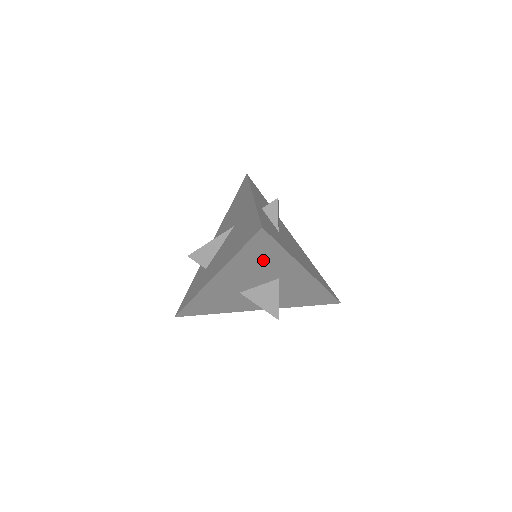
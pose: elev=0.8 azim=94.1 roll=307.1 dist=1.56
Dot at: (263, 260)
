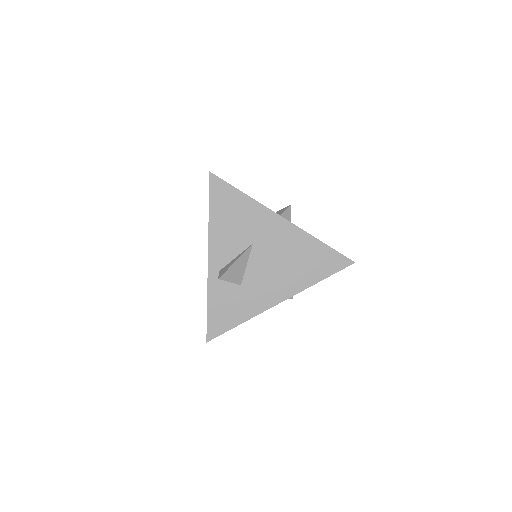
Dot at: occluded
